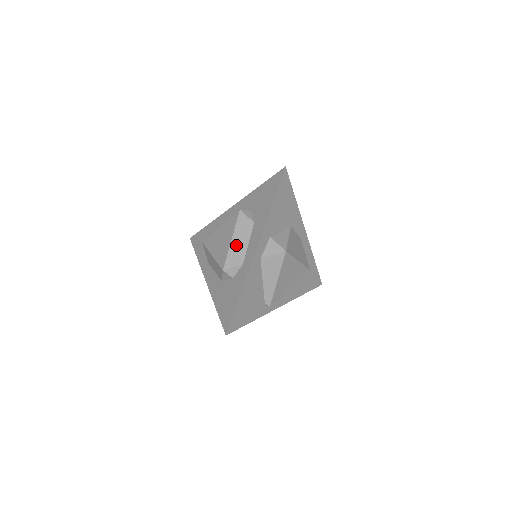
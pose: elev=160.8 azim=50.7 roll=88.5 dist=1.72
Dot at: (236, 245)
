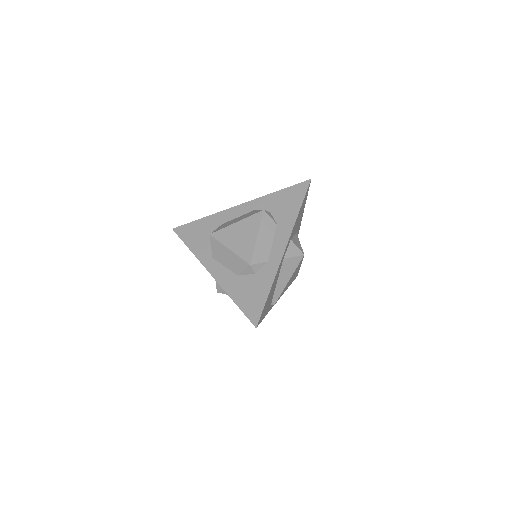
Dot at: (261, 242)
